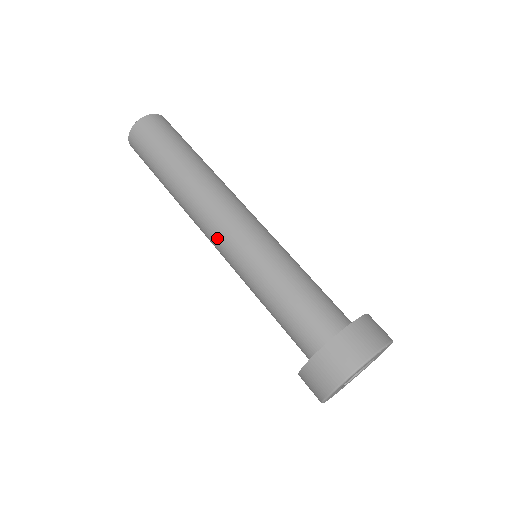
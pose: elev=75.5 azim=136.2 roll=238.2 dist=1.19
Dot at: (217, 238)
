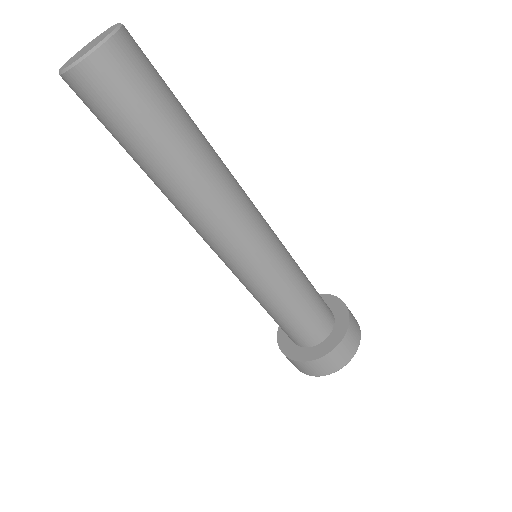
Dot at: (220, 254)
